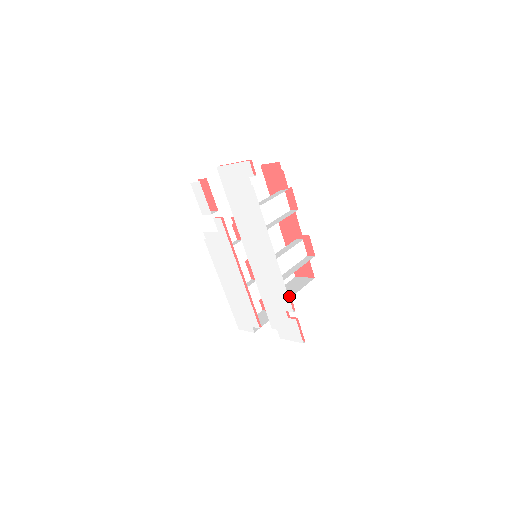
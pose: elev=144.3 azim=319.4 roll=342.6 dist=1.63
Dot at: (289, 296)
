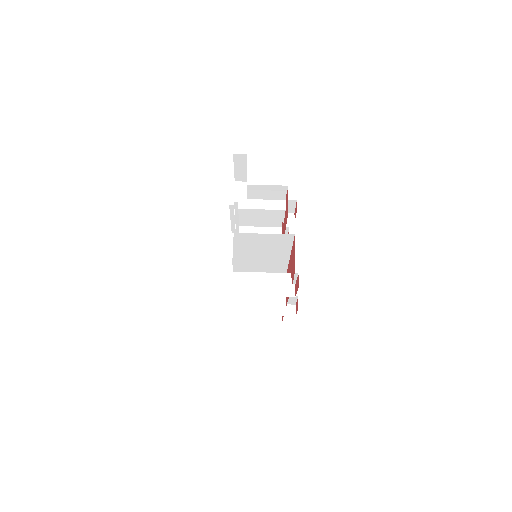
Dot at: (239, 316)
